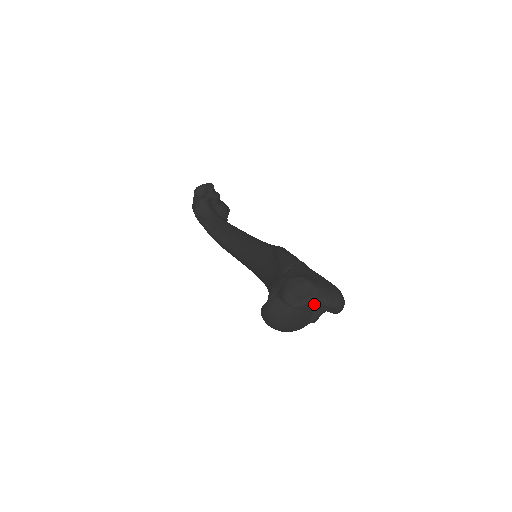
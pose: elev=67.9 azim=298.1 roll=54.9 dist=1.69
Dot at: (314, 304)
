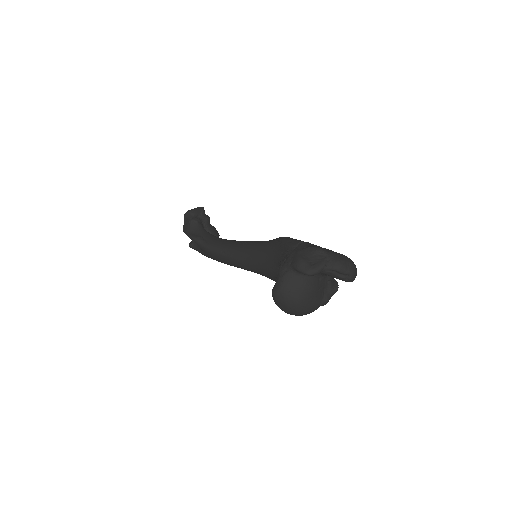
Dot at: (328, 270)
